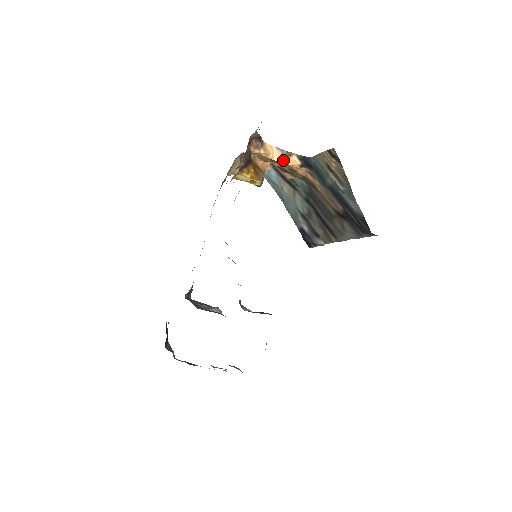
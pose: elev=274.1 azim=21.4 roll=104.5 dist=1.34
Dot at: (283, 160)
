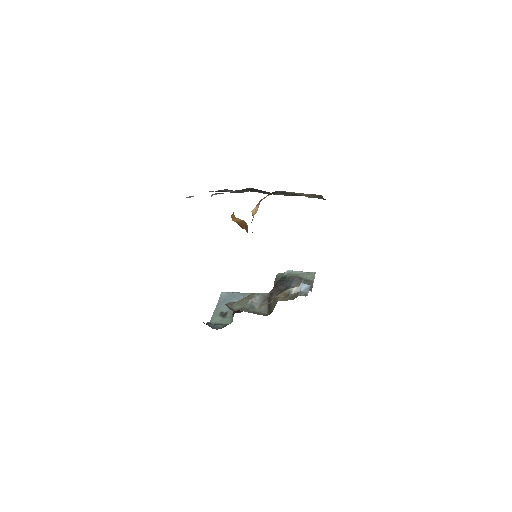
Dot at: (258, 205)
